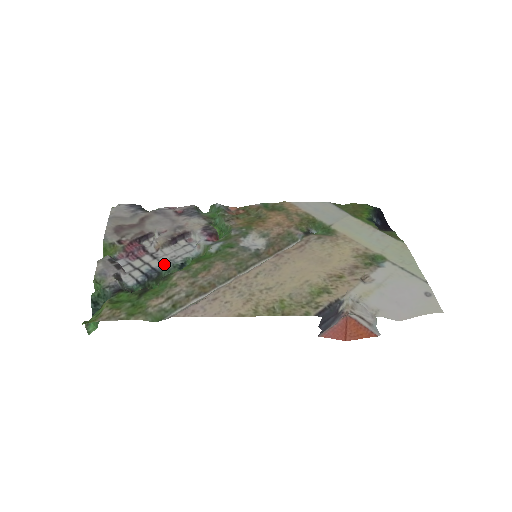
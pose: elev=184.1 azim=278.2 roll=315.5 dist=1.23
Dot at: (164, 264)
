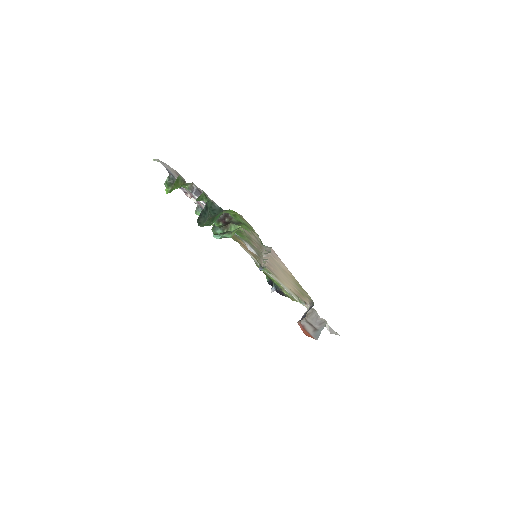
Dot at: occluded
